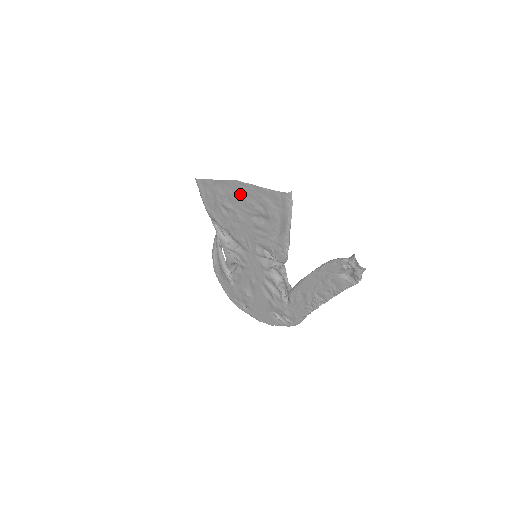
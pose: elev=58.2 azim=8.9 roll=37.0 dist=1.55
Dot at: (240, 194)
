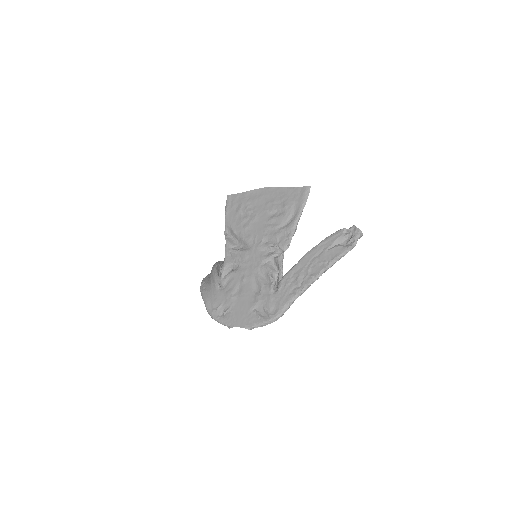
Dot at: (265, 197)
